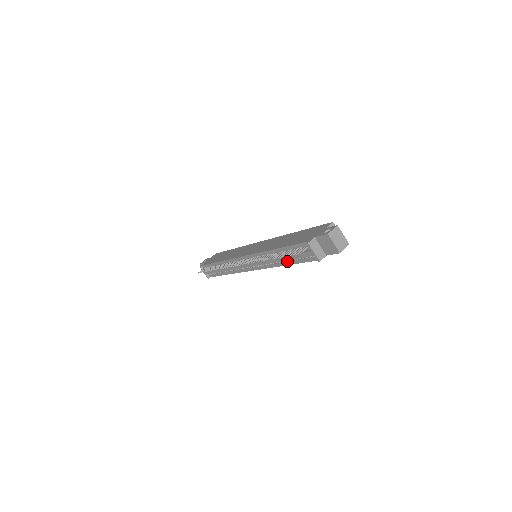
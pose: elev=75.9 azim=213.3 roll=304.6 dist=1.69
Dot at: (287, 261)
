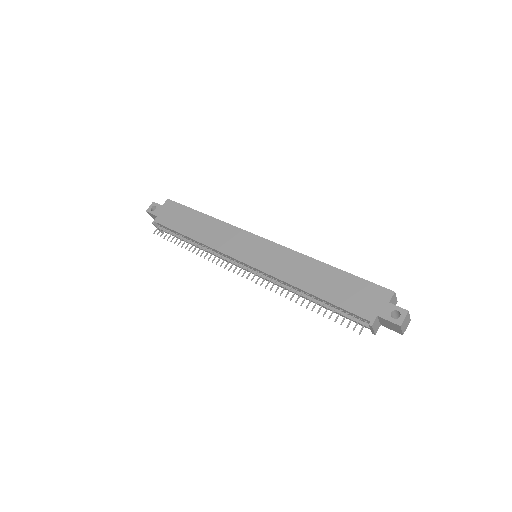
Dot at: occluded
